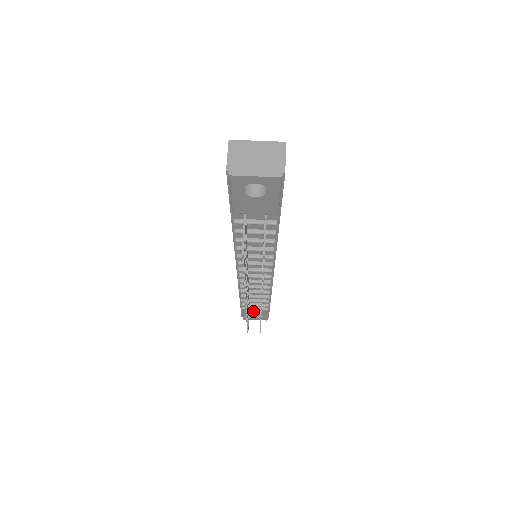
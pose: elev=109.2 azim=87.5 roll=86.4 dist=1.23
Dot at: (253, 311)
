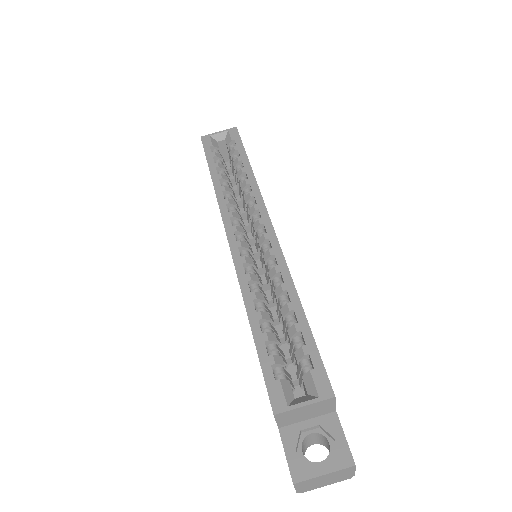
Dot at: occluded
